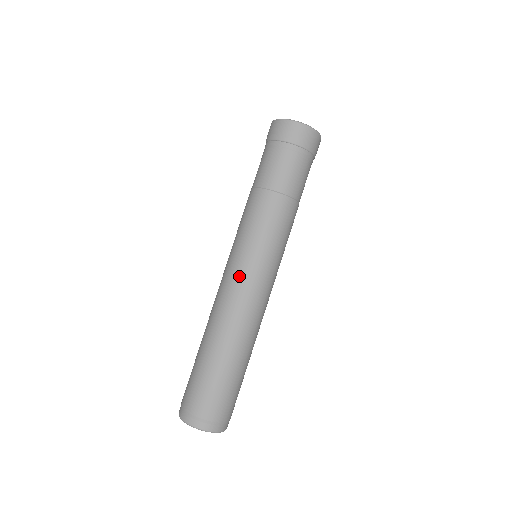
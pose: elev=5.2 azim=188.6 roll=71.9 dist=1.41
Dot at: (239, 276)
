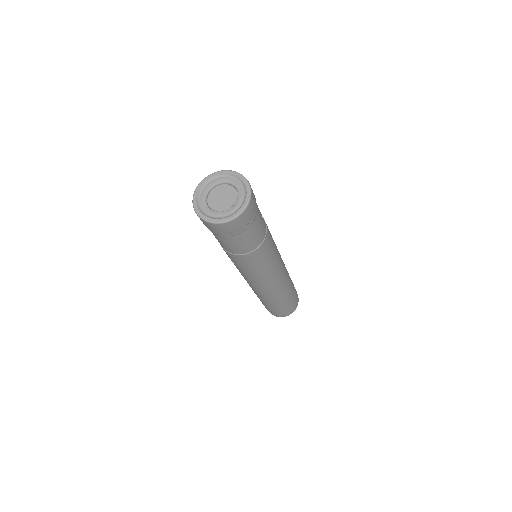
Dot at: (272, 280)
